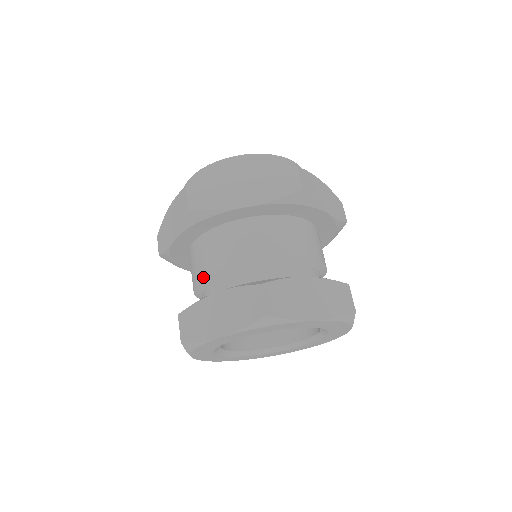
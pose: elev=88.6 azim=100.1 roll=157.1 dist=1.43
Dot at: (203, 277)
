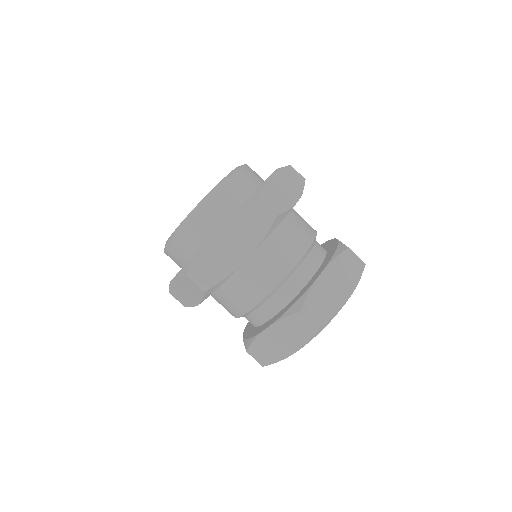
Dot at: (242, 315)
